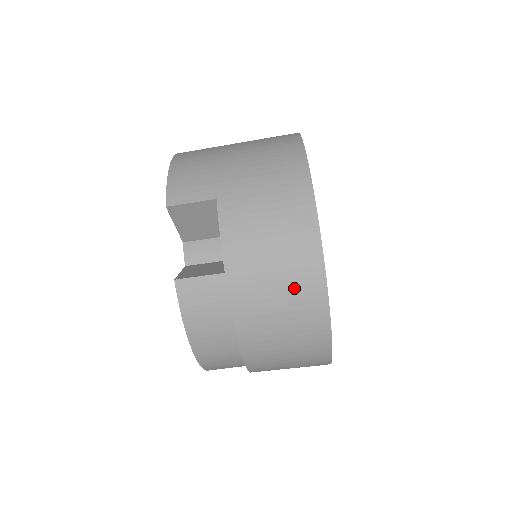
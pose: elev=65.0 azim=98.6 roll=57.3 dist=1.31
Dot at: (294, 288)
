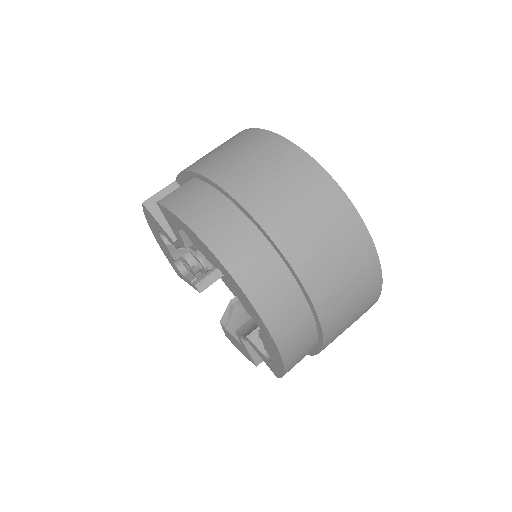
Dot at: (244, 144)
